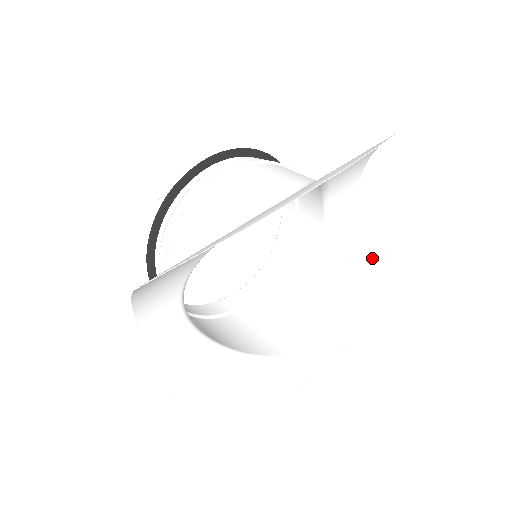
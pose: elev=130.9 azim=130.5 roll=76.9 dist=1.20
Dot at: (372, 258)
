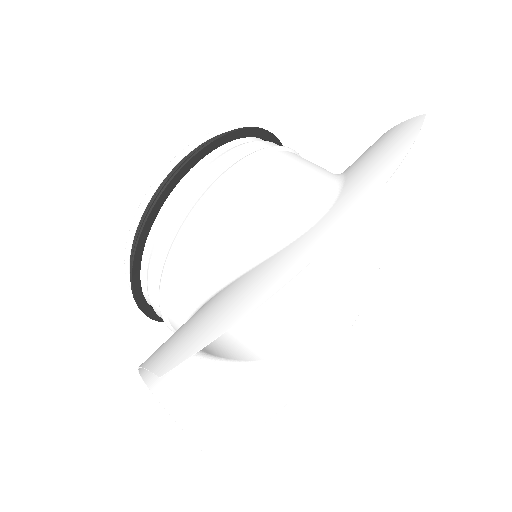
Dot at: (368, 234)
